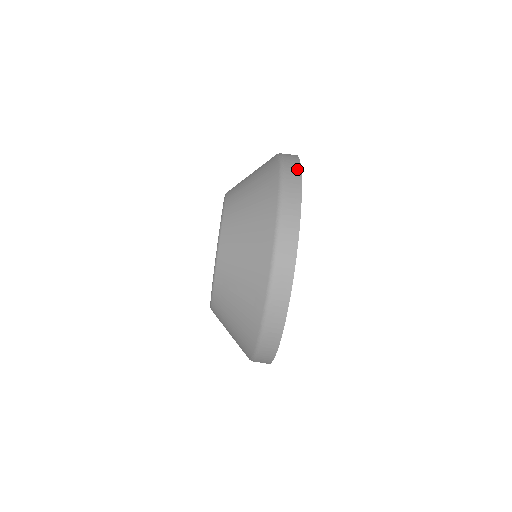
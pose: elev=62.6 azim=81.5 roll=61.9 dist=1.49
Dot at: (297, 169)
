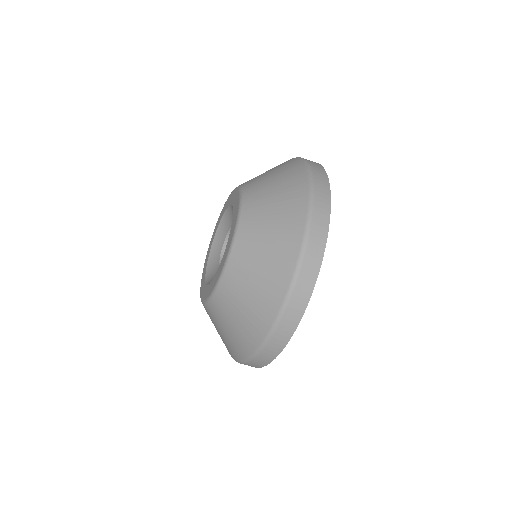
Dot at: (327, 205)
